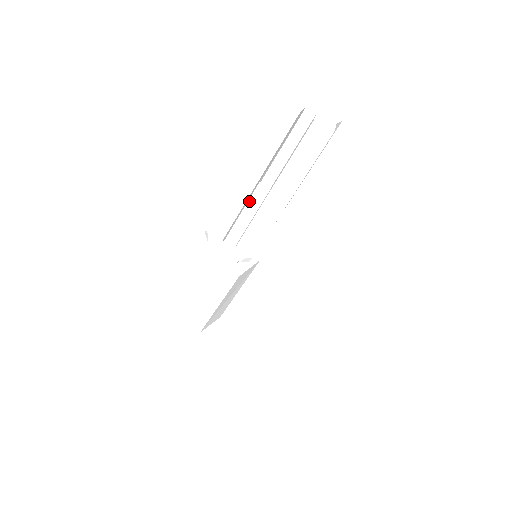
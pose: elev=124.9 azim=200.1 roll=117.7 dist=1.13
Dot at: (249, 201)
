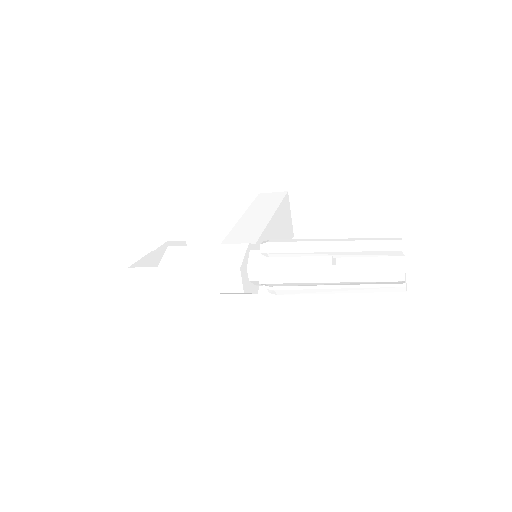
Dot at: occluded
